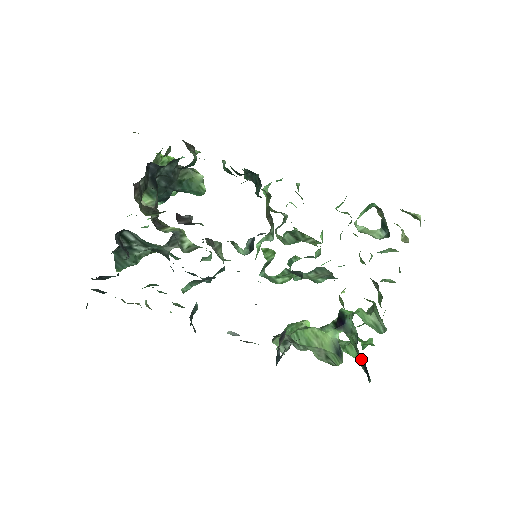
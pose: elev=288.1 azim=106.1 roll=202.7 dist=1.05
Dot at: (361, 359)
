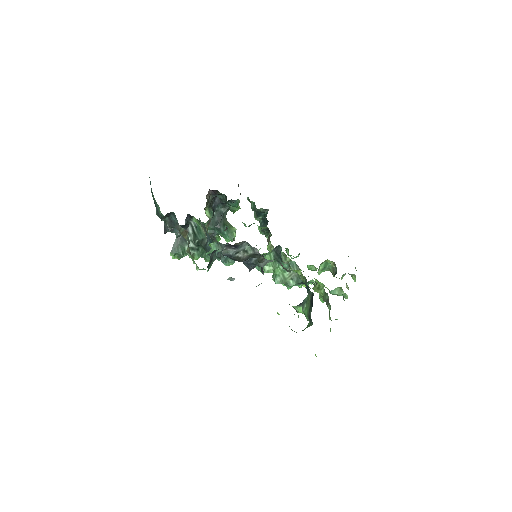
Dot at: (310, 304)
